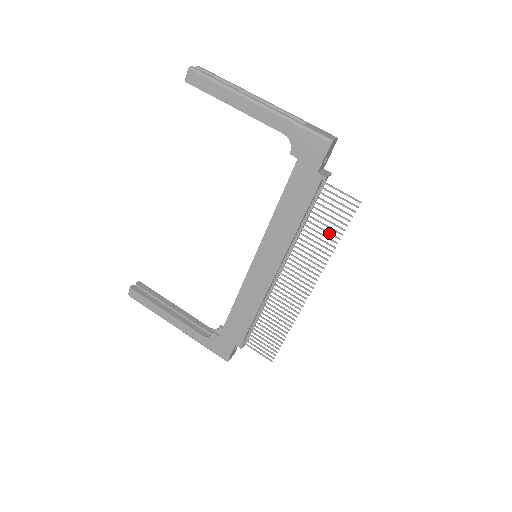
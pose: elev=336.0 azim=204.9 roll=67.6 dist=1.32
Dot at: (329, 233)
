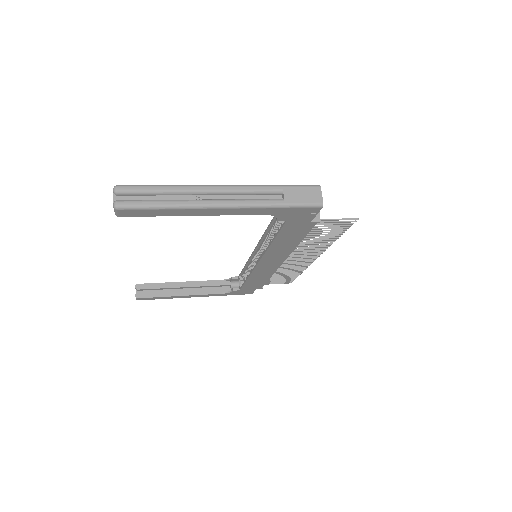
Dot at: (329, 237)
